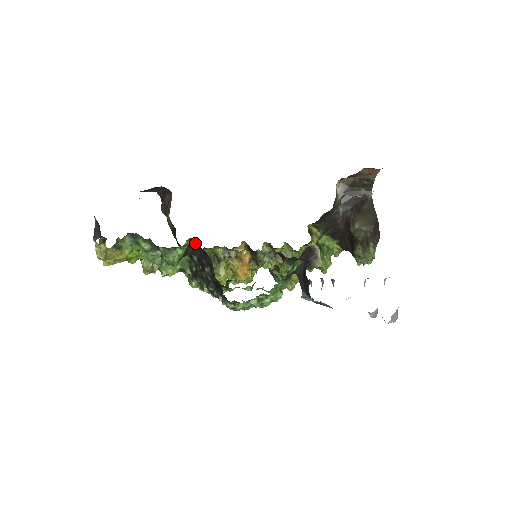
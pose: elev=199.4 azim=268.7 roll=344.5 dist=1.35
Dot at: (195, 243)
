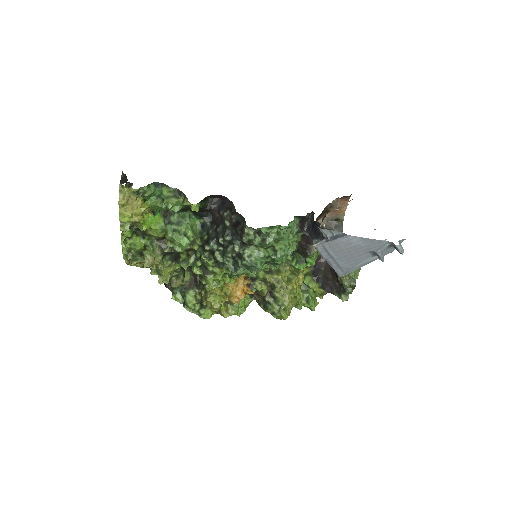
Dot at: (188, 271)
